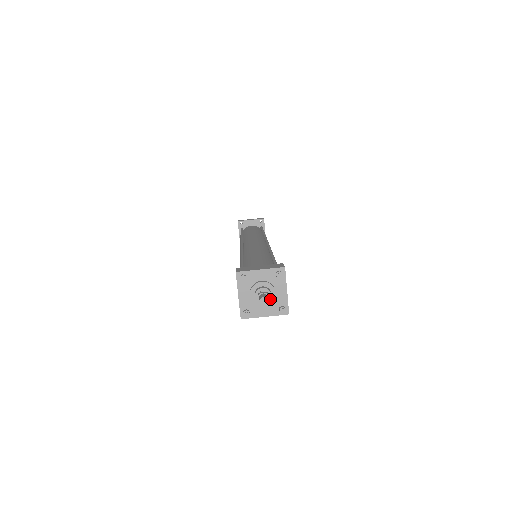
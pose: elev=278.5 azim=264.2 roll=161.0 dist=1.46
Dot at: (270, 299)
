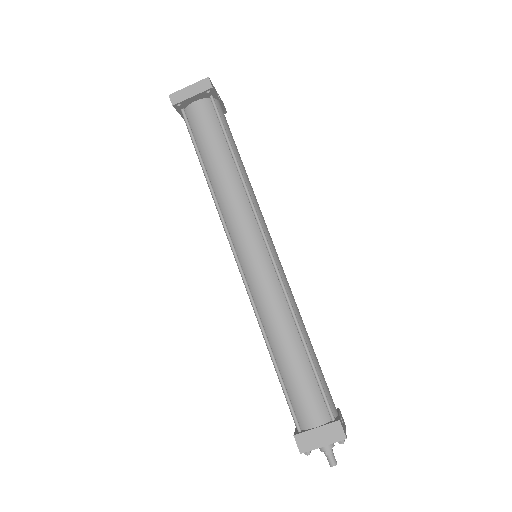
Dot at: (333, 445)
